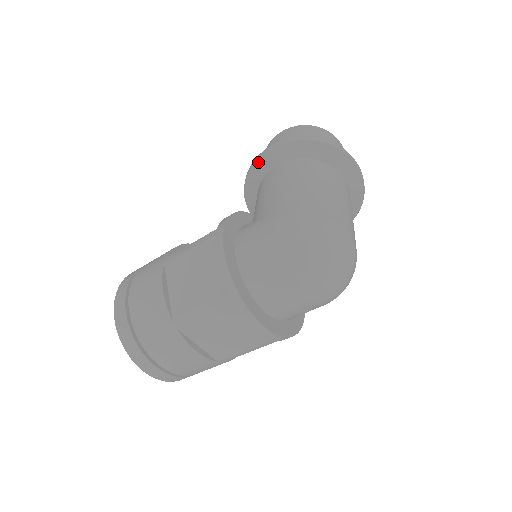
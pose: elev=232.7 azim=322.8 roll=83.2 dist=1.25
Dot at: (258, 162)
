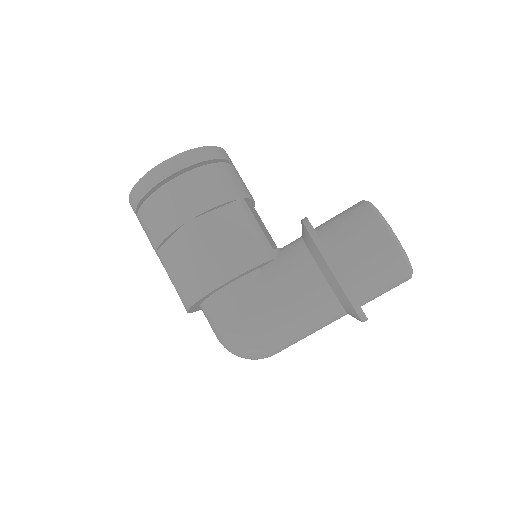
Dot at: (320, 255)
